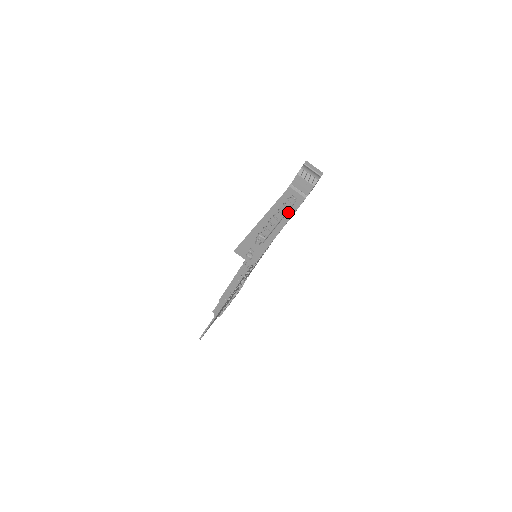
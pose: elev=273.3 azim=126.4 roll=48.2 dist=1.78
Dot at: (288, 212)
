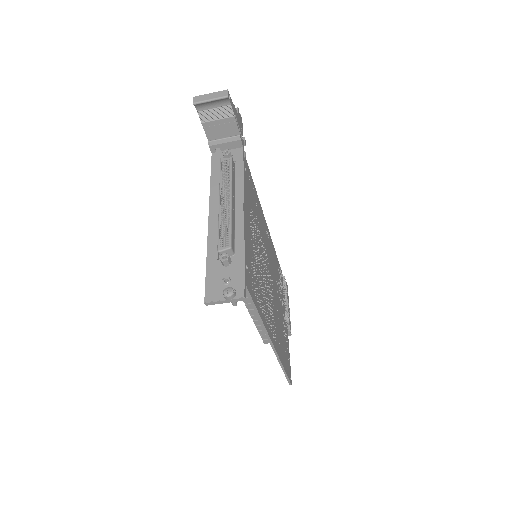
Dot at: (235, 179)
